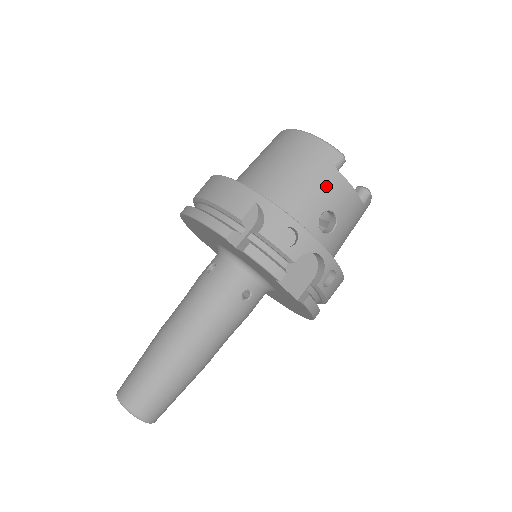
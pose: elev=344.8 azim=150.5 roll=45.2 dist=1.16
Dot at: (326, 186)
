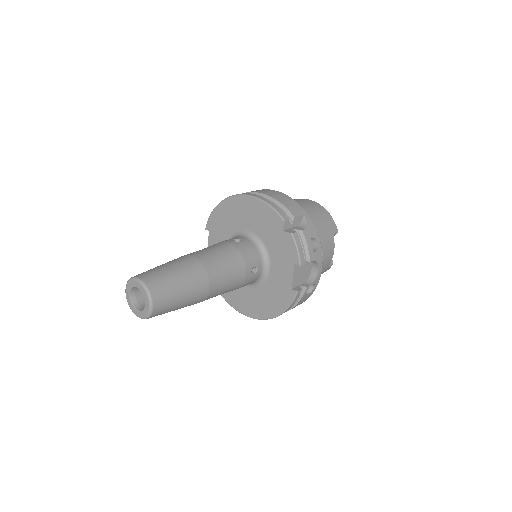
Dot at: (327, 238)
